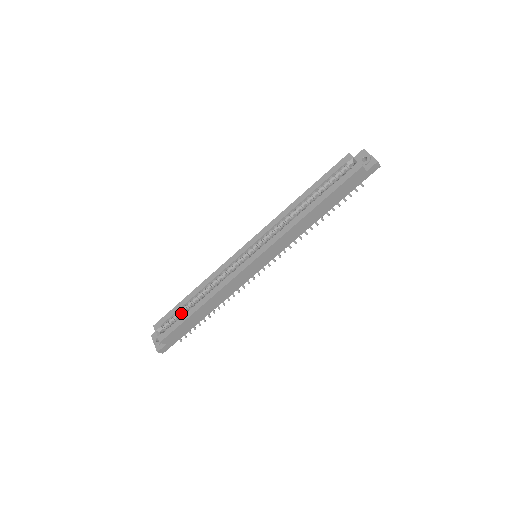
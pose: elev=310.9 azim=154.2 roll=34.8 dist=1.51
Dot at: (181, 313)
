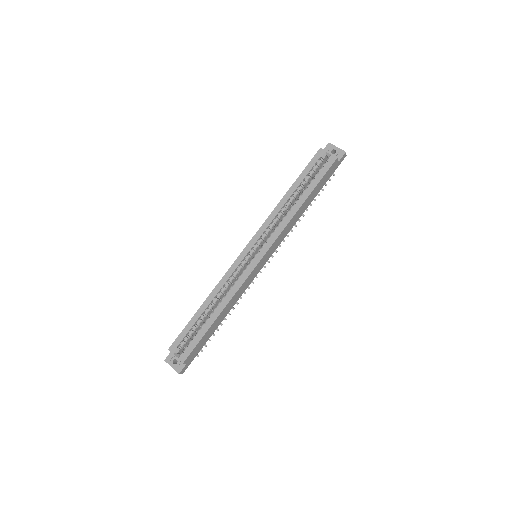
Dot at: (196, 329)
